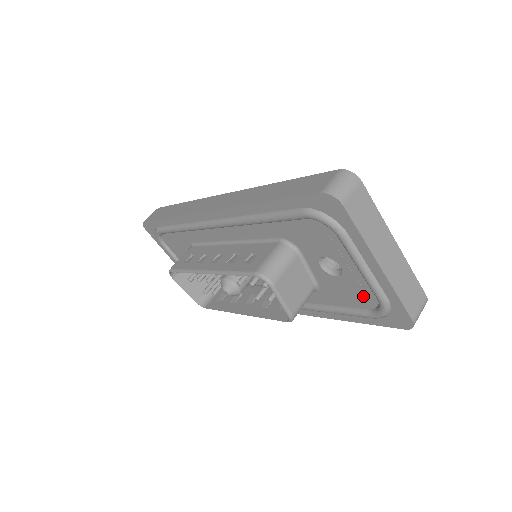
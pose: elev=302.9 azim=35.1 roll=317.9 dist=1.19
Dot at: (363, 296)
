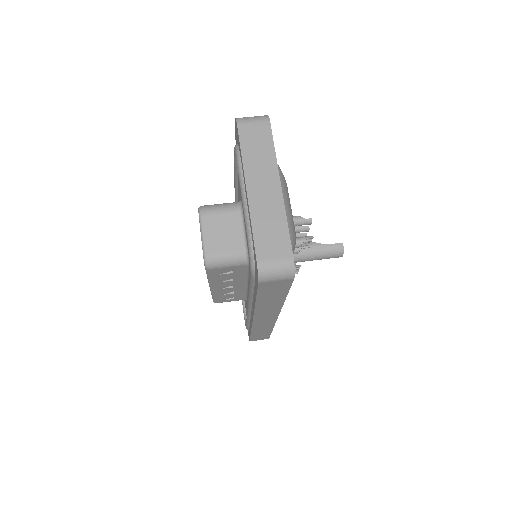
Dot at: occluded
